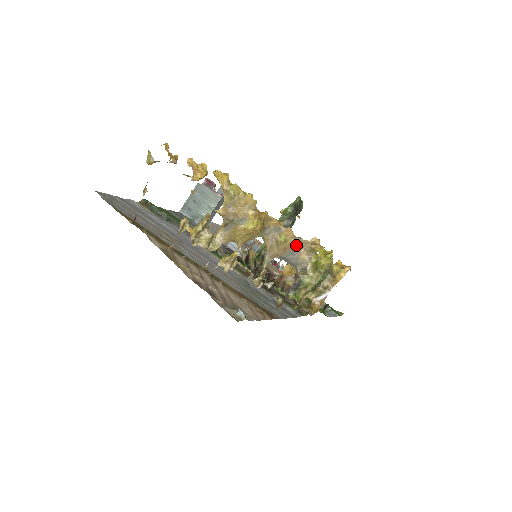
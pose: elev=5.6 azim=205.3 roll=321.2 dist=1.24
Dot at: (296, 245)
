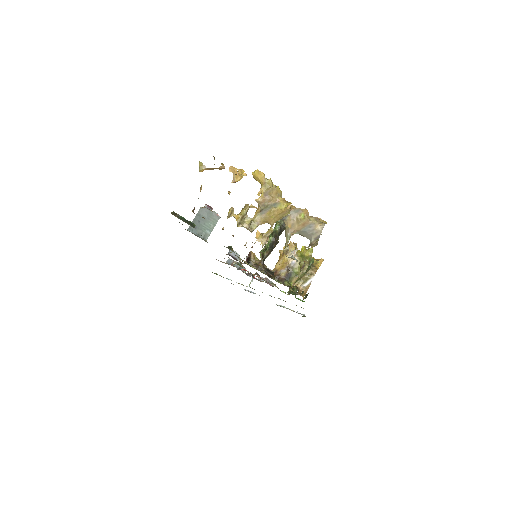
Dot at: (312, 220)
